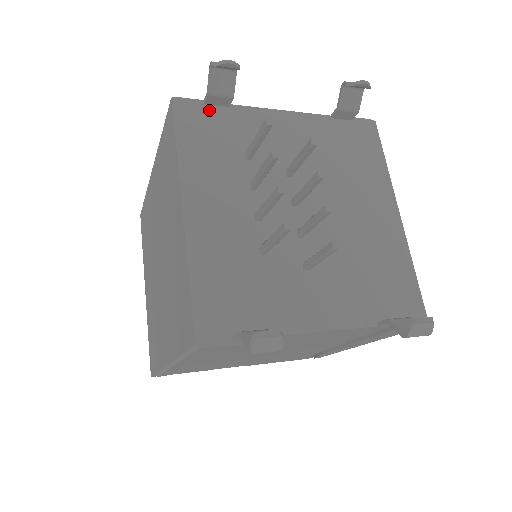
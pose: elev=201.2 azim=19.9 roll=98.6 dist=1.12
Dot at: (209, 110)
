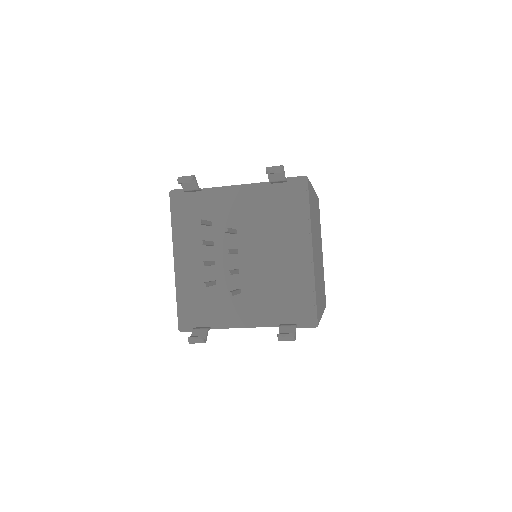
Dot at: (189, 196)
